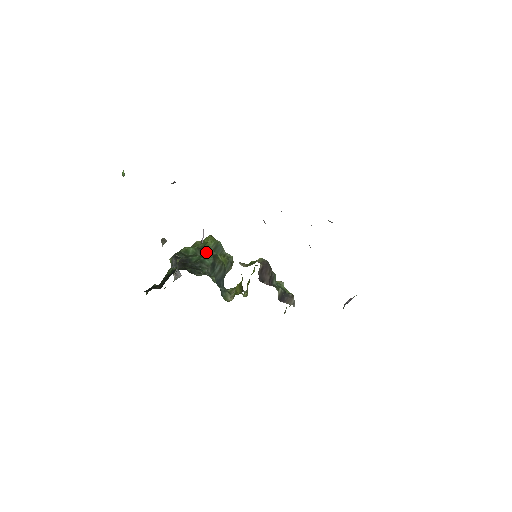
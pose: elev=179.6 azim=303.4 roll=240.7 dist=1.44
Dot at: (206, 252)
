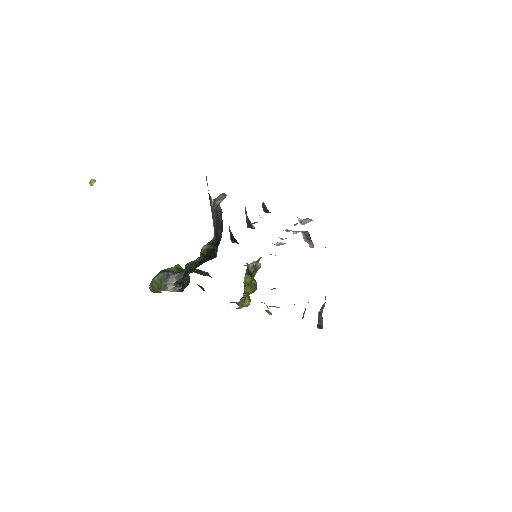
Dot at: occluded
